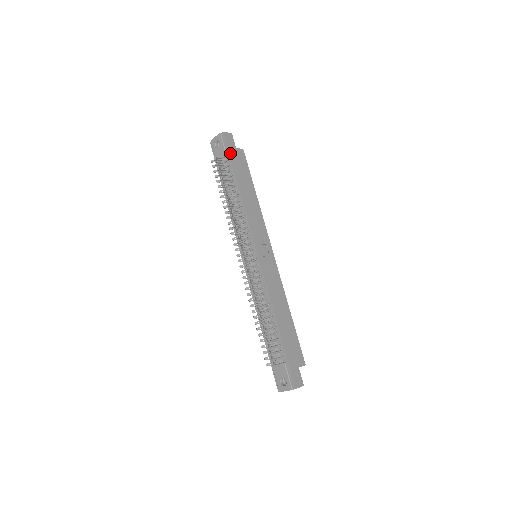
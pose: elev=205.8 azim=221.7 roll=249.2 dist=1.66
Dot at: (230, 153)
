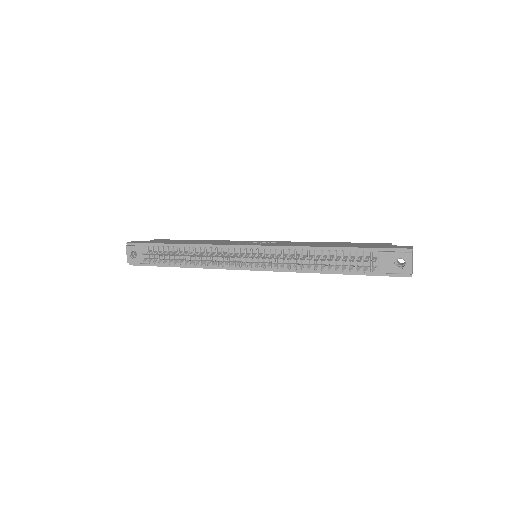
Dot at: (148, 243)
